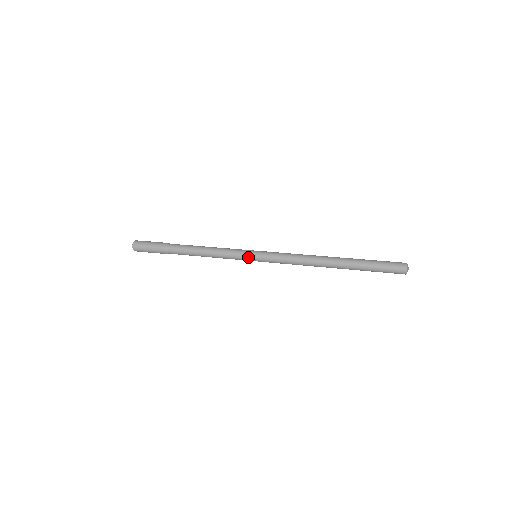
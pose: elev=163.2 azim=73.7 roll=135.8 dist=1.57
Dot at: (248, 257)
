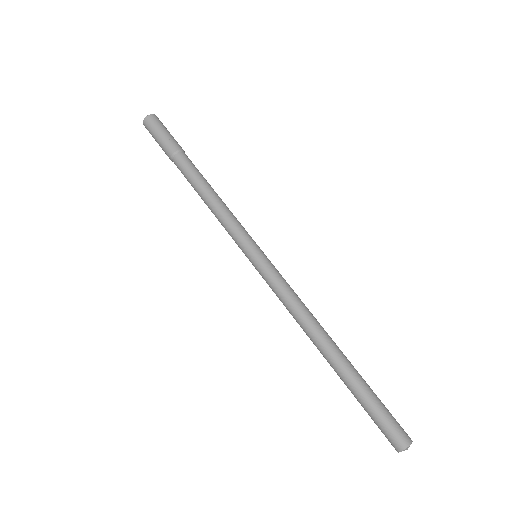
Dot at: occluded
